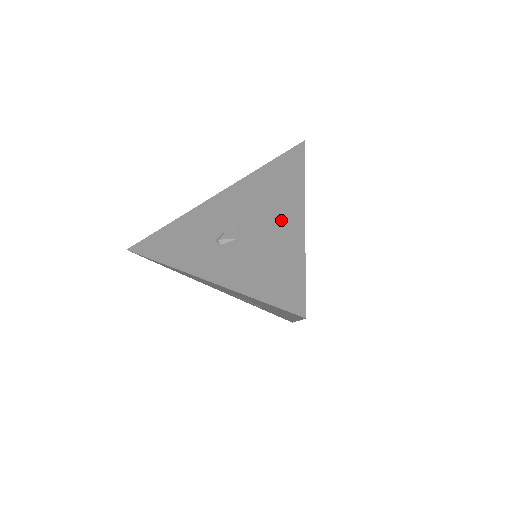
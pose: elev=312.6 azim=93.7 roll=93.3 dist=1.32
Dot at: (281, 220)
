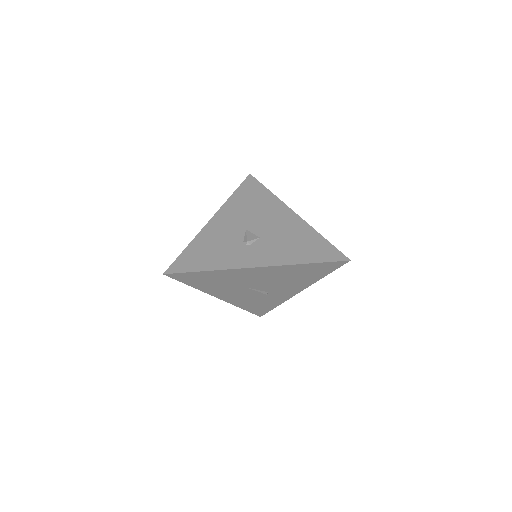
Dot at: (281, 219)
